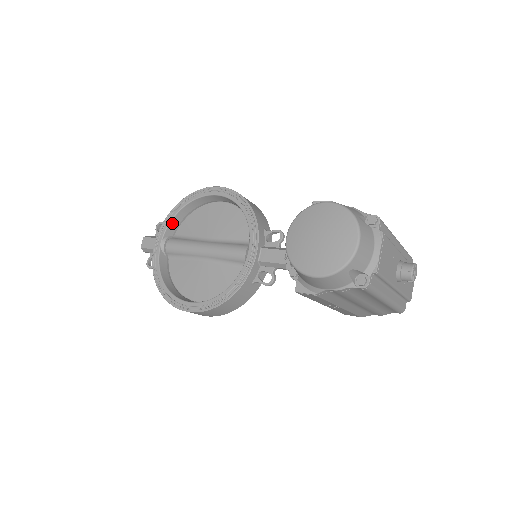
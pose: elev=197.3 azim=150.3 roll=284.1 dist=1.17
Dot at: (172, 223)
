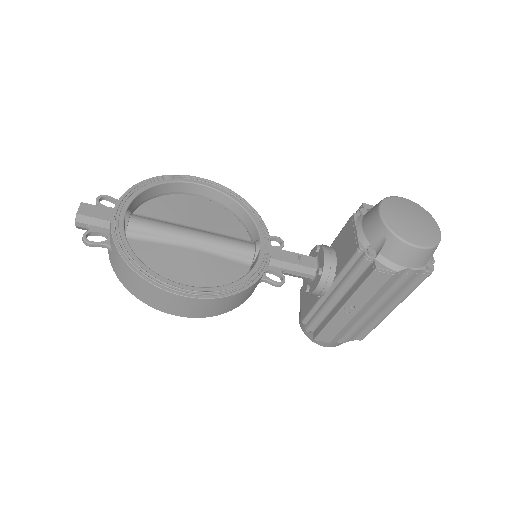
Dot at: (138, 197)
